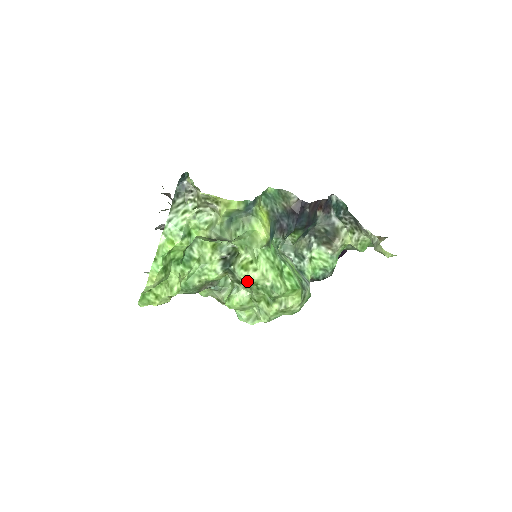
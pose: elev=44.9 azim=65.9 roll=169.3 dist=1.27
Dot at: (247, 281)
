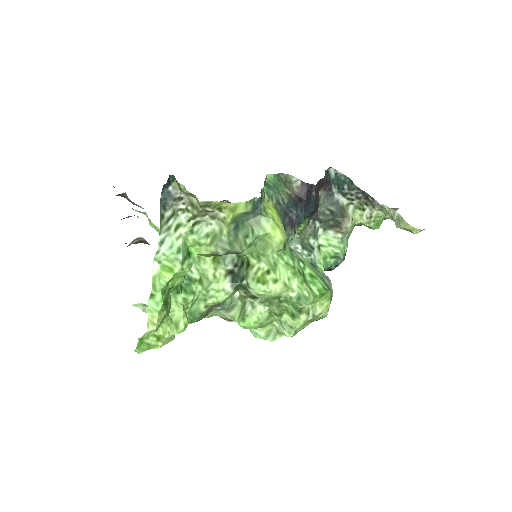
Dot at: (267, 296)
